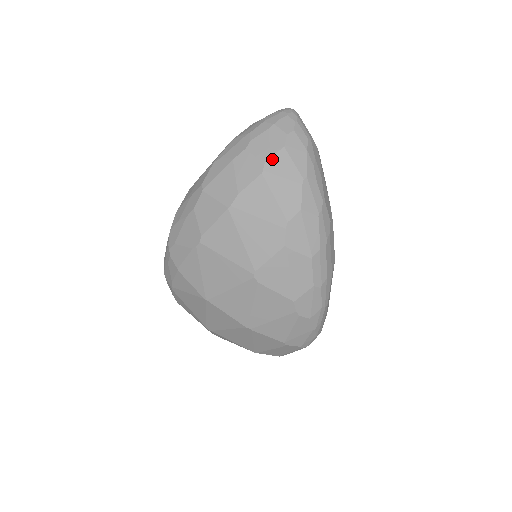
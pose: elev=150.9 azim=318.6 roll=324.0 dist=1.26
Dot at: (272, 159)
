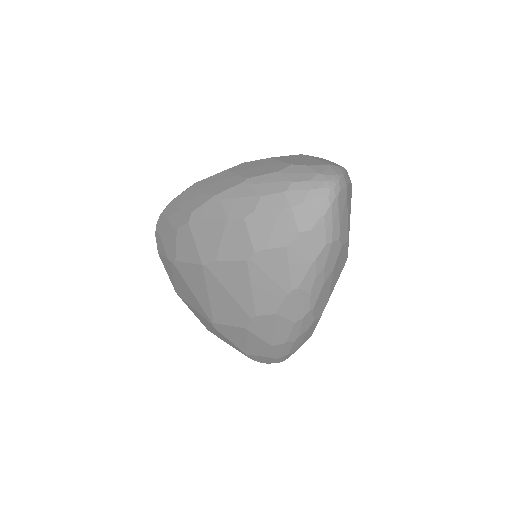
Dot at: (265, 252)
